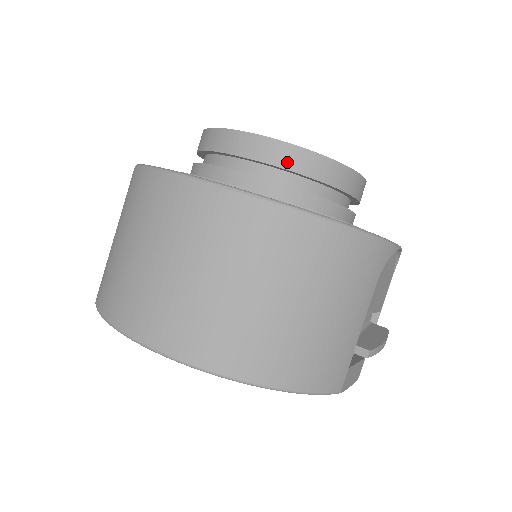
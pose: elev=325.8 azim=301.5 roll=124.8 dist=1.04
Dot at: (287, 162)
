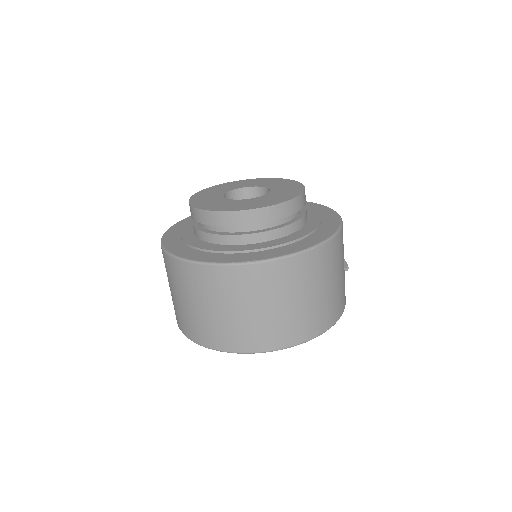
Dot at: (292, 210)
